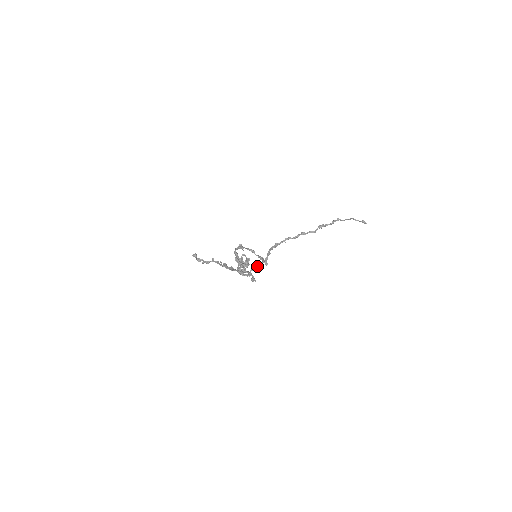
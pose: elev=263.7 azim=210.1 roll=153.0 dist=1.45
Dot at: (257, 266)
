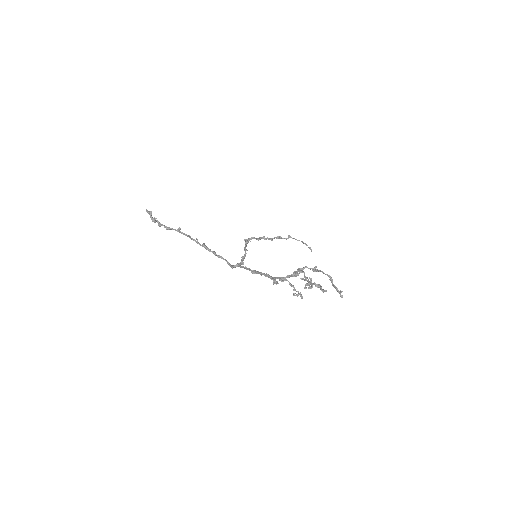
Dot at: (243, 262)
